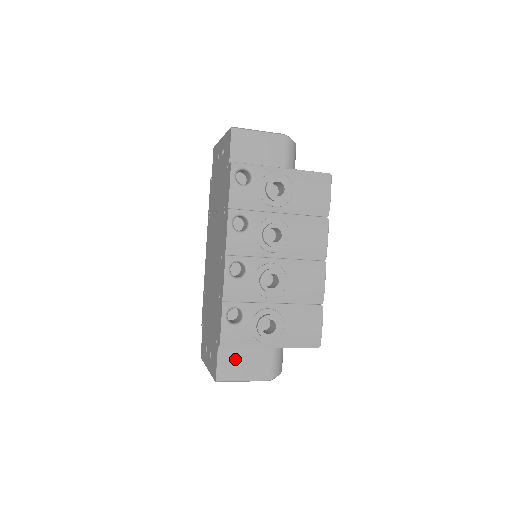
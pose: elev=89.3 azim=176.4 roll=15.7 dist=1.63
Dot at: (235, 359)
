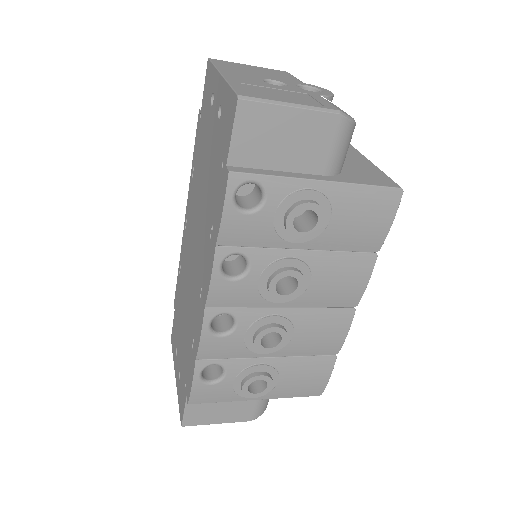
Dot at: (208, 406)
